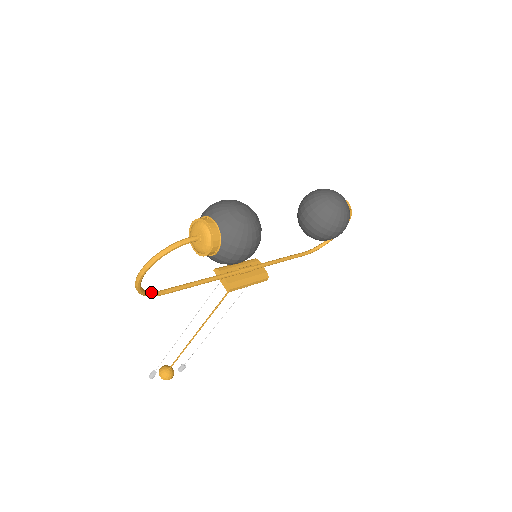
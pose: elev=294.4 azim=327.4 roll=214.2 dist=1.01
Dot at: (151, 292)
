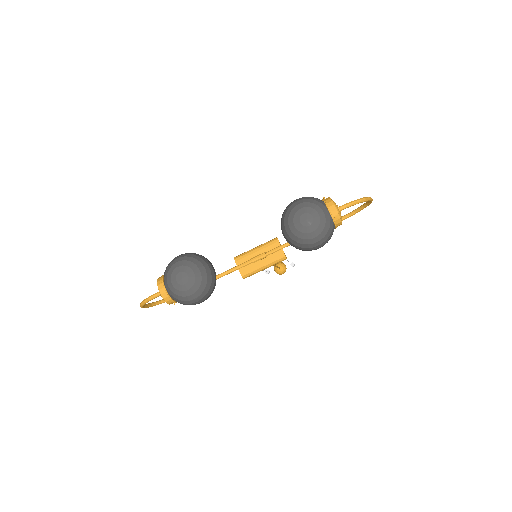
Dot at: occluded
